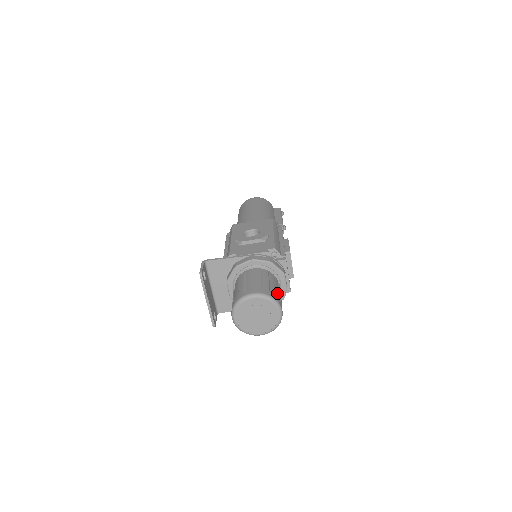
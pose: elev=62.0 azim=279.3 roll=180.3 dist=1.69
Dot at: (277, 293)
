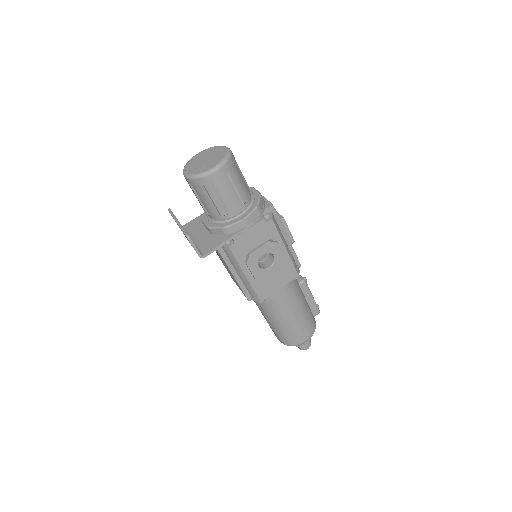
Dot at: occluded
